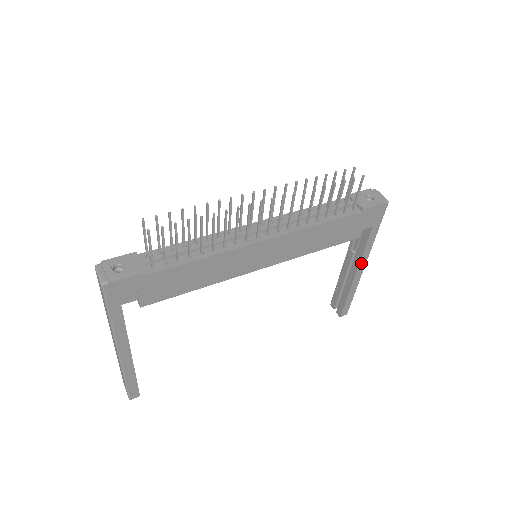
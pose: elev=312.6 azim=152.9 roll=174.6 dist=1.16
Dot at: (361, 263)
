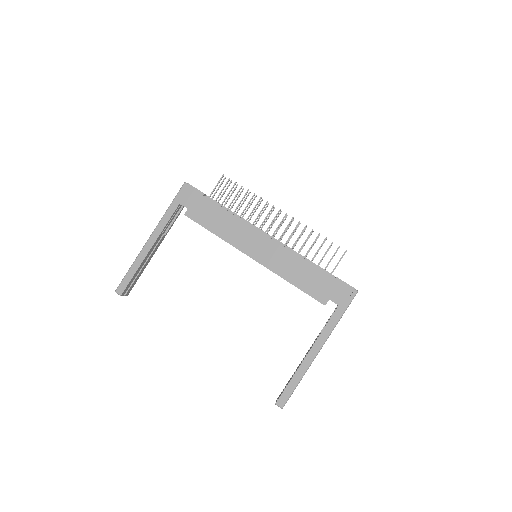
Dot at: (317, 342)
